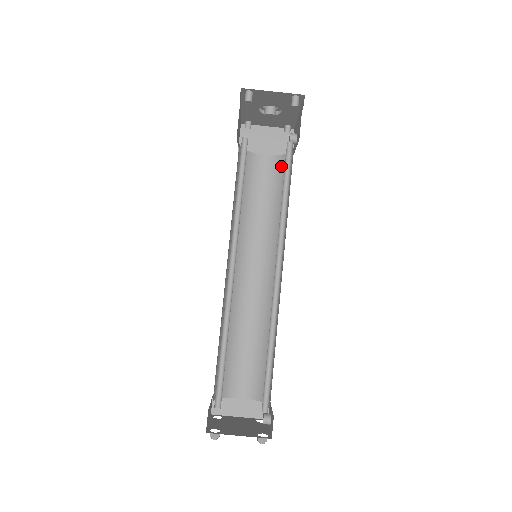
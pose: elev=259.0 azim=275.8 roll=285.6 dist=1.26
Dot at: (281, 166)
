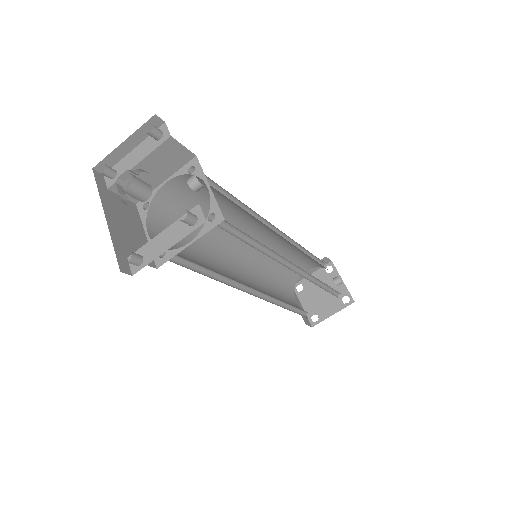
Dot at: occluded
